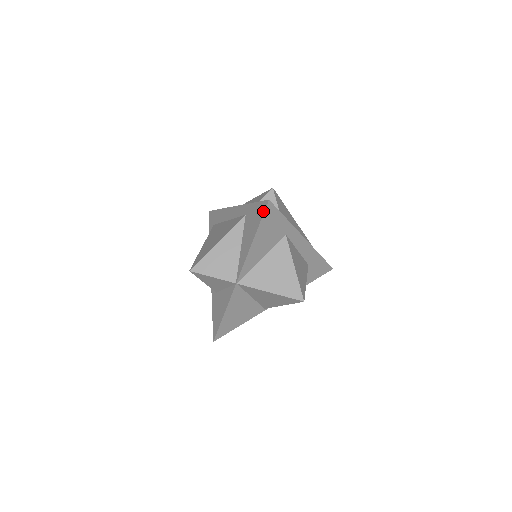
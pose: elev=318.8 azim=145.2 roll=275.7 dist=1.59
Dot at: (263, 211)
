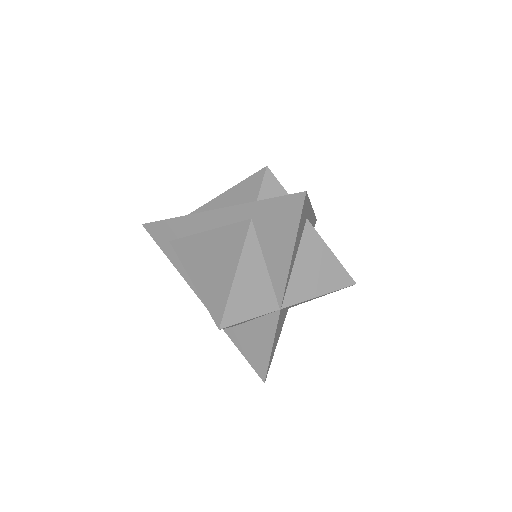
Dot at: (299, 209)
